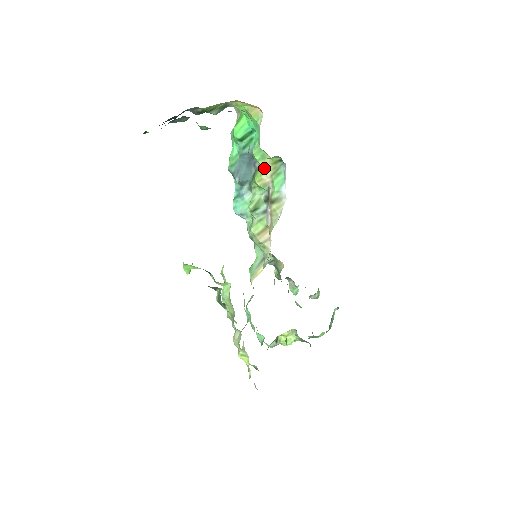
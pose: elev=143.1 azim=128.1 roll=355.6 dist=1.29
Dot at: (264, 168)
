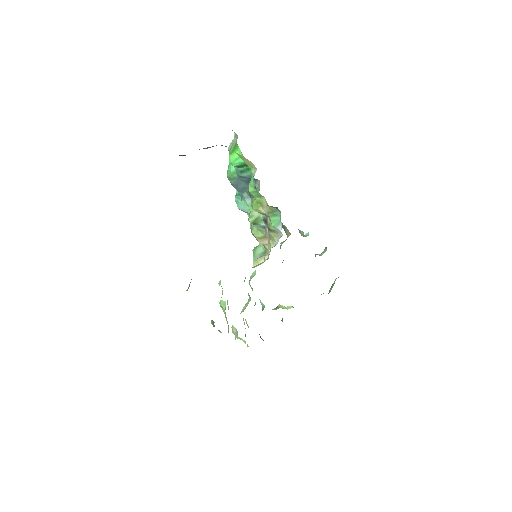
Dot at: (261, 203)
